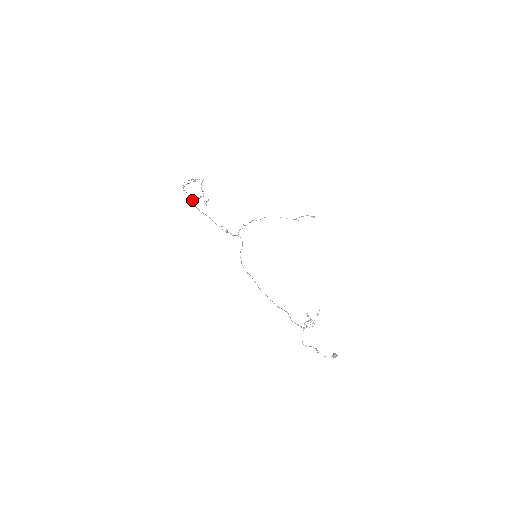
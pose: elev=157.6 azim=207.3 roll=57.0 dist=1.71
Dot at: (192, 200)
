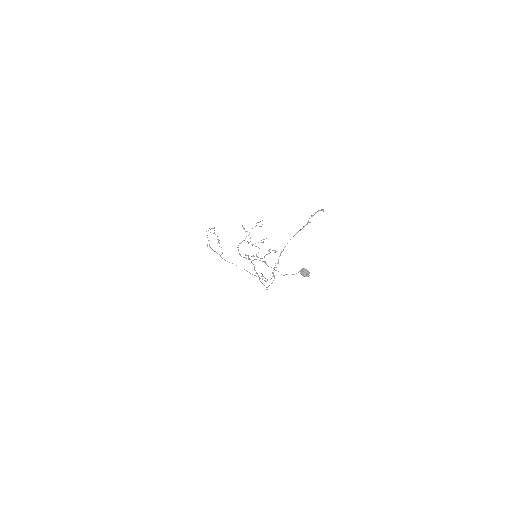
Dot at: occluded
